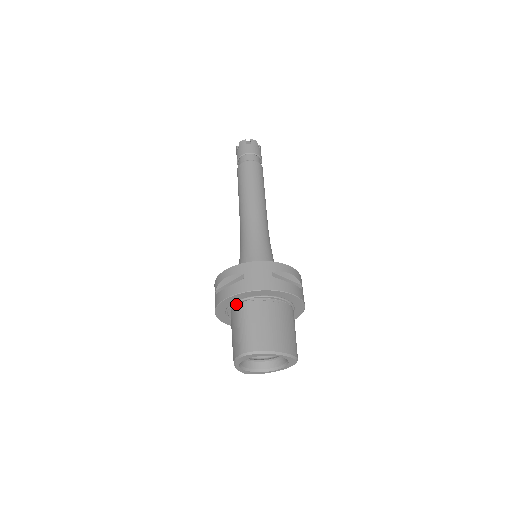
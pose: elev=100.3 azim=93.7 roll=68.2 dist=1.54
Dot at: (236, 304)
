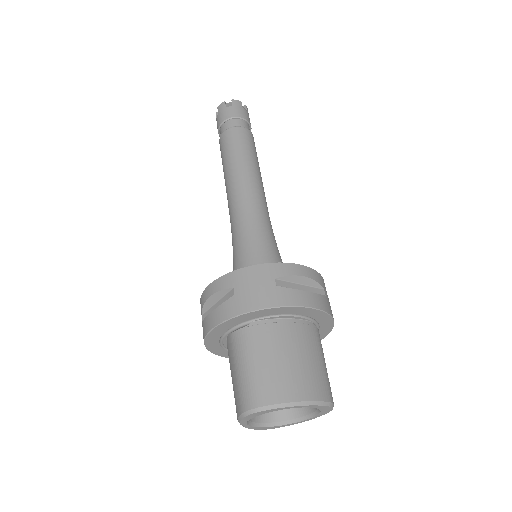
Dot at: (230, 333)
